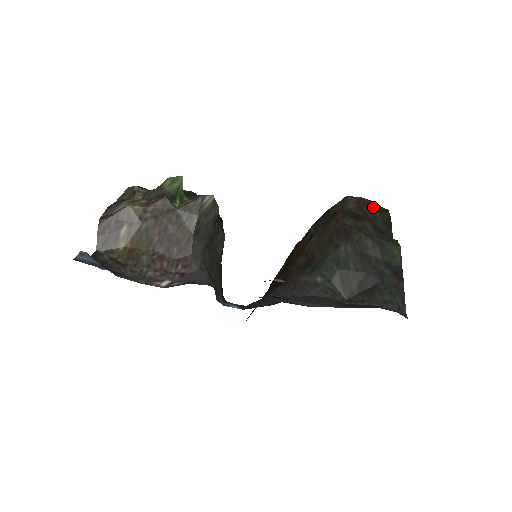
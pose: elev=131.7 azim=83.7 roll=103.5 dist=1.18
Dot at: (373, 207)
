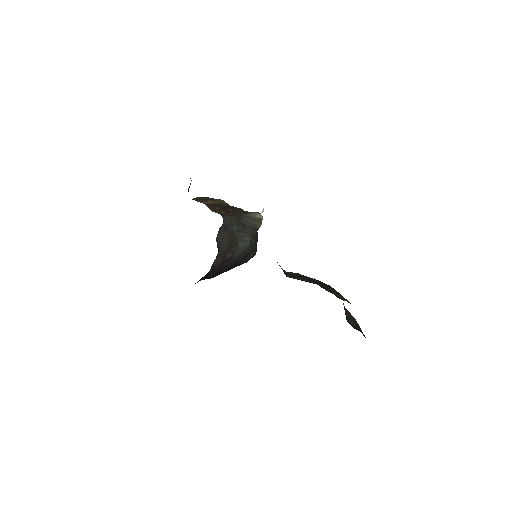
Dot at: (355, 320)
